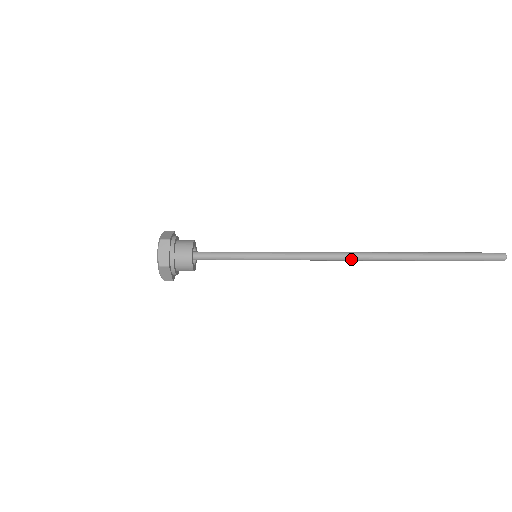
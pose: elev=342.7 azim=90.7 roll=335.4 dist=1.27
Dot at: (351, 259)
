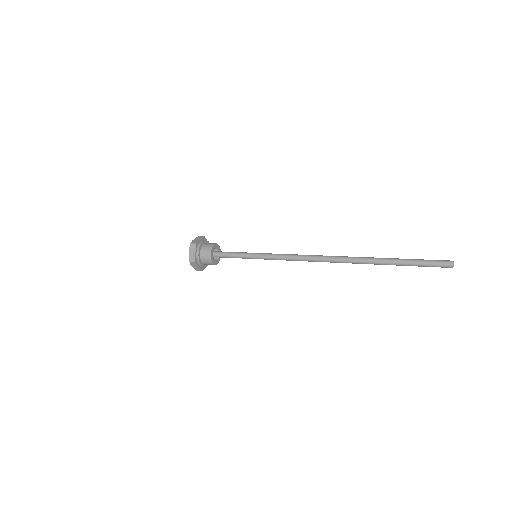
Dot at: (323, 258)
